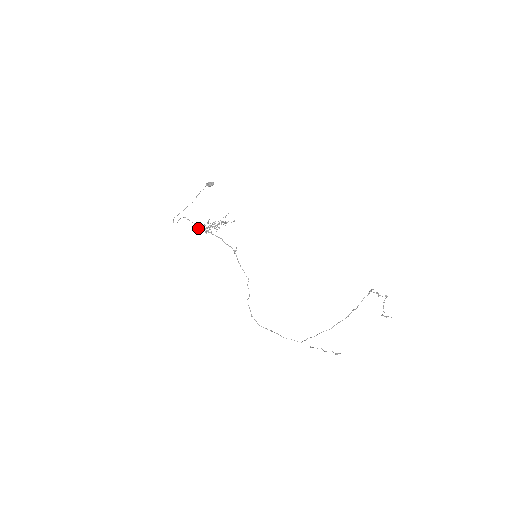
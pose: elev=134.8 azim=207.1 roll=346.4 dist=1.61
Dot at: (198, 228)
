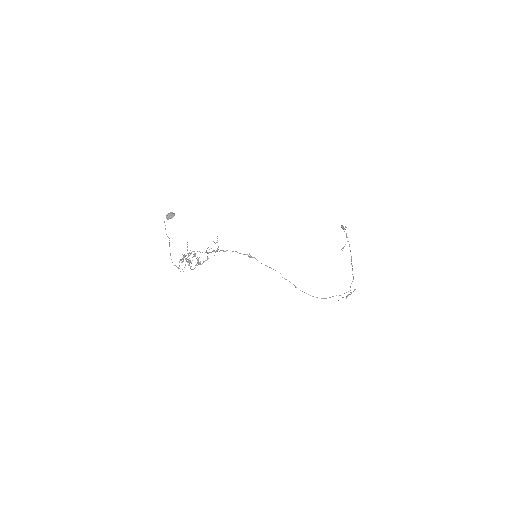
Dot at: occluded
